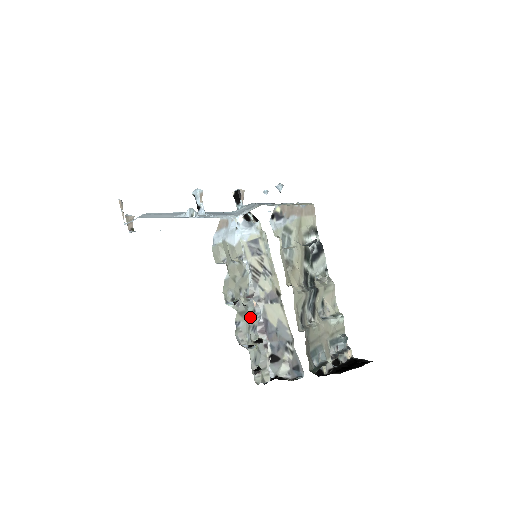
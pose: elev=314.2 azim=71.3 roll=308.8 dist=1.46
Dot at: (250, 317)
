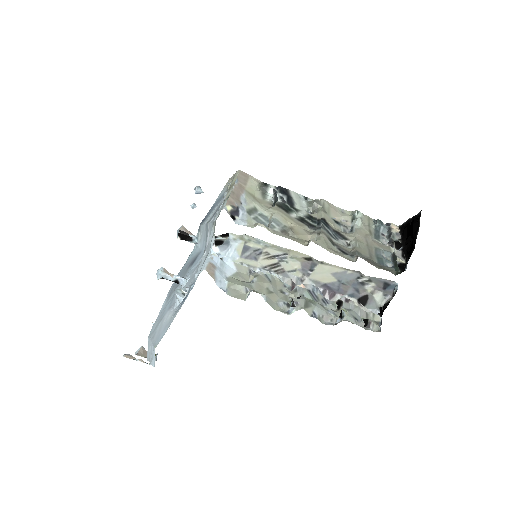
Dot at: (313, 299)
